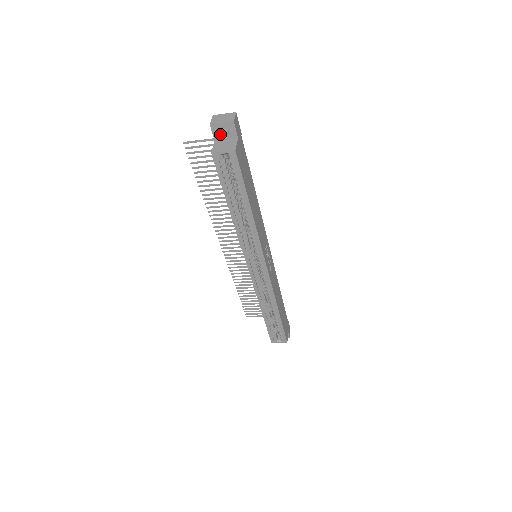
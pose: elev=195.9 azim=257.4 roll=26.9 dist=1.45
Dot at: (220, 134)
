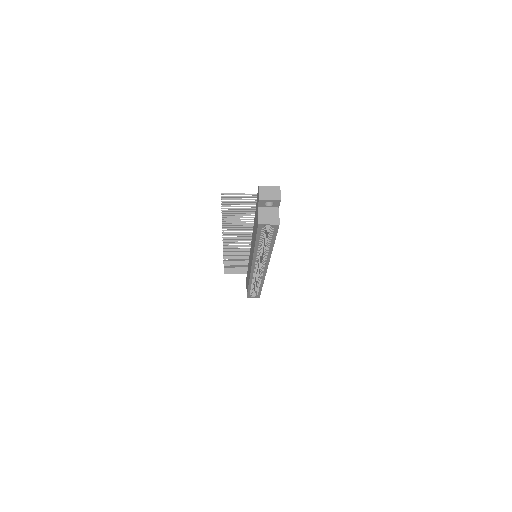
Dot at: (265, 205)
